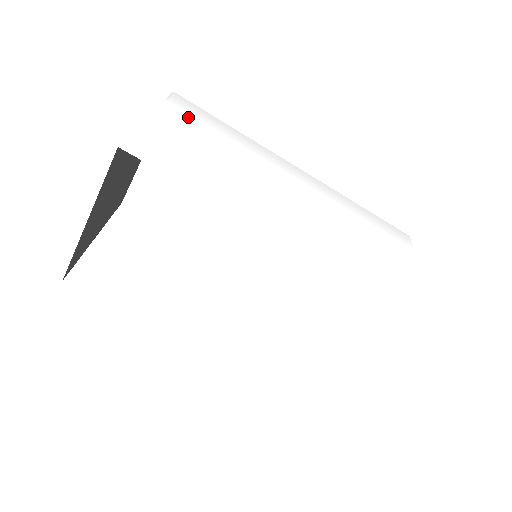
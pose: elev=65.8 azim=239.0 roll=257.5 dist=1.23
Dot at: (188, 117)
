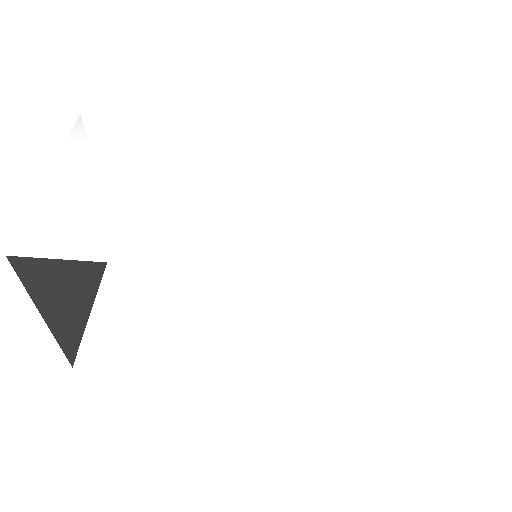
Dot at: (101, 143)
